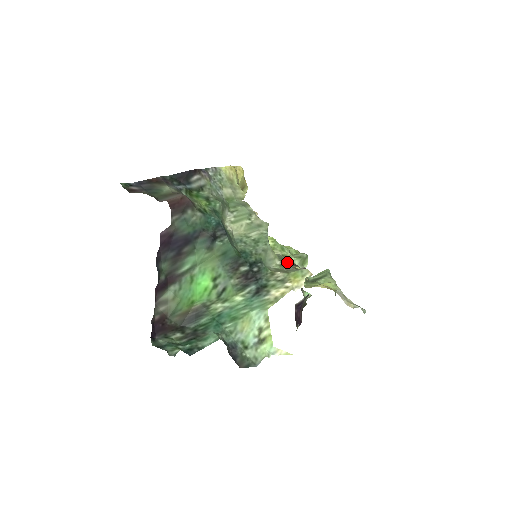
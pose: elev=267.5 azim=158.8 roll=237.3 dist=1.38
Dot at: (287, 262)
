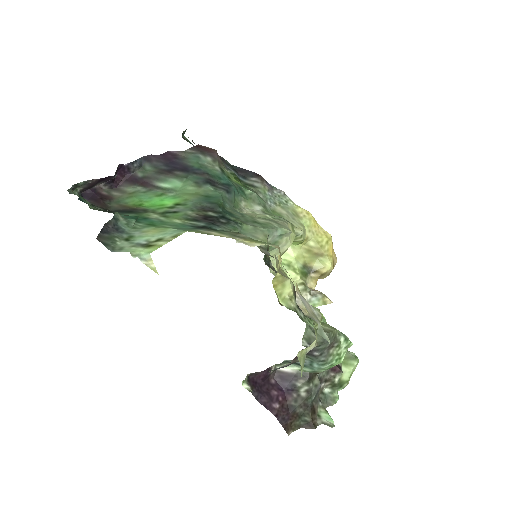
Dot at: occluded
